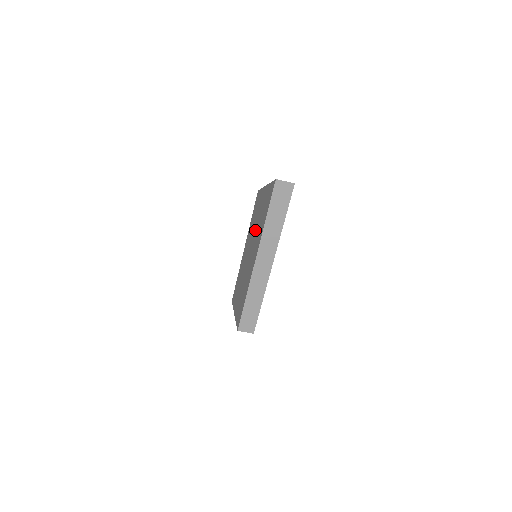
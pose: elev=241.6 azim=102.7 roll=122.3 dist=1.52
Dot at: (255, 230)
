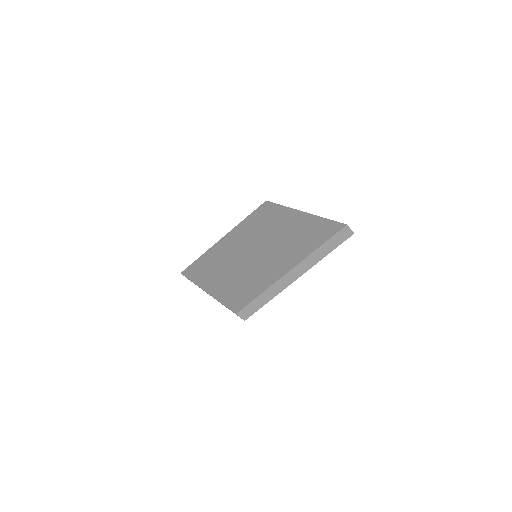
Dot at: (275, 239)
